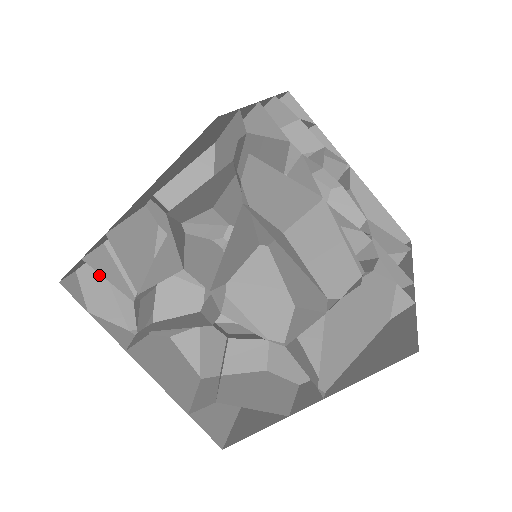
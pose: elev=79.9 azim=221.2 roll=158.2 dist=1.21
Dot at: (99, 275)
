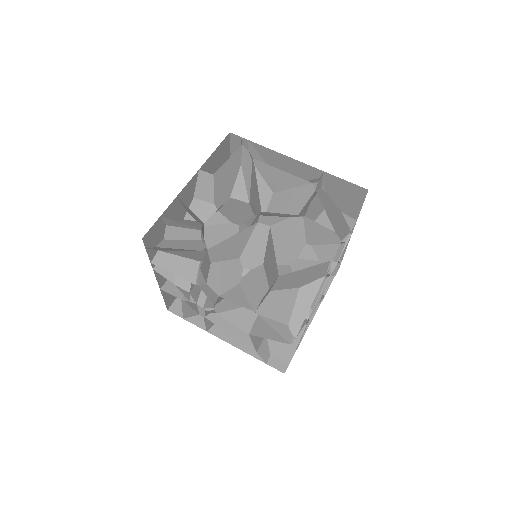
Dot at: (163, 248)
